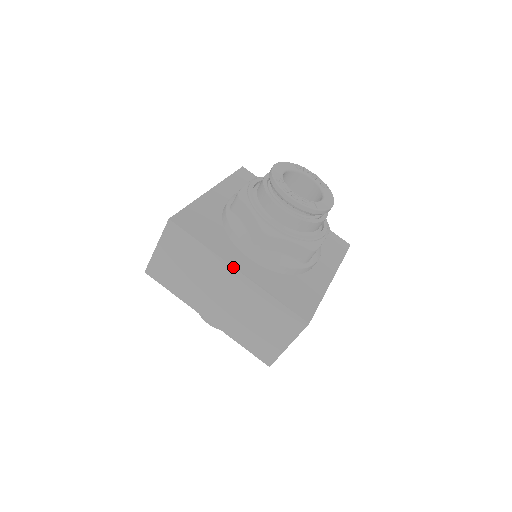
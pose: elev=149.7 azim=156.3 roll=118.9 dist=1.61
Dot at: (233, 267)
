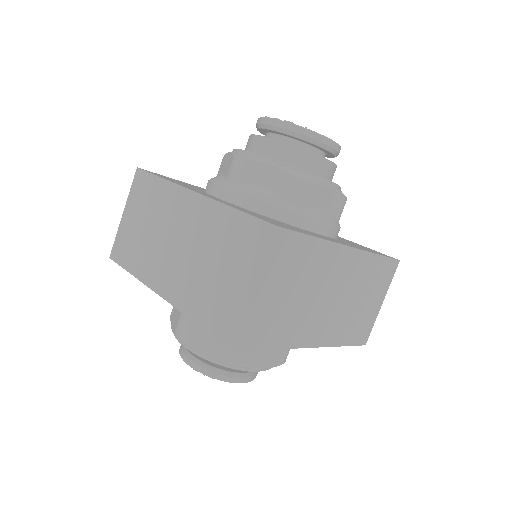
Dot at: (190, 190)
